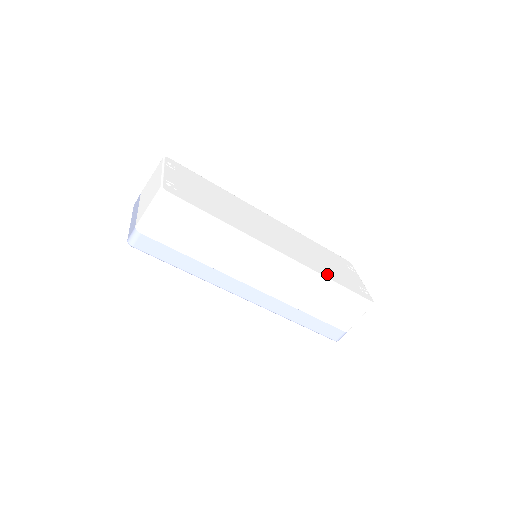
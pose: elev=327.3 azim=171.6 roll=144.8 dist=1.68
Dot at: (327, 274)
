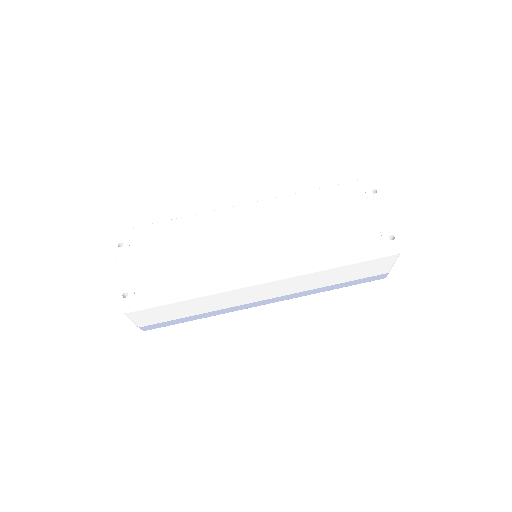
Dot at: (328, 259)
